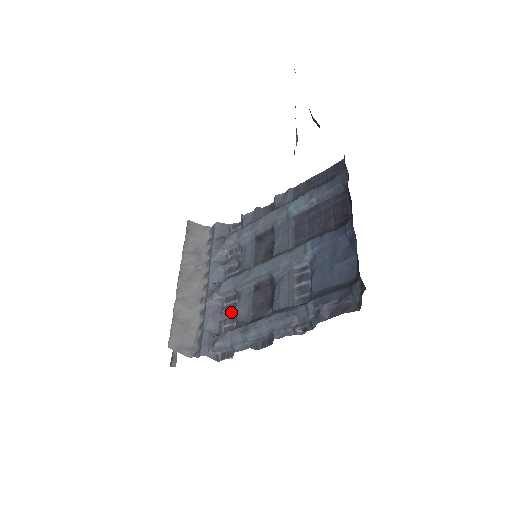
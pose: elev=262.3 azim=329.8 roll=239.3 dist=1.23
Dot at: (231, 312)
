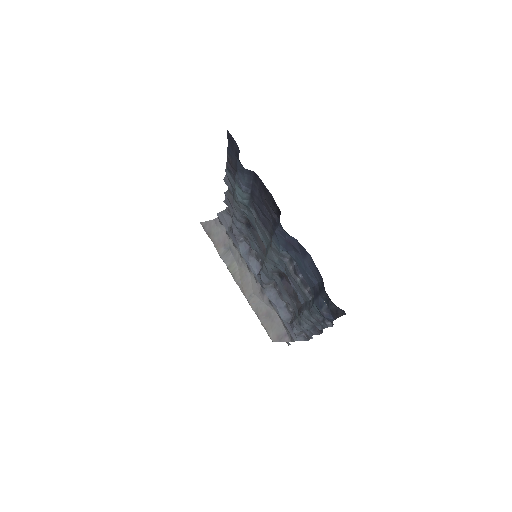
Dot at: occluded
